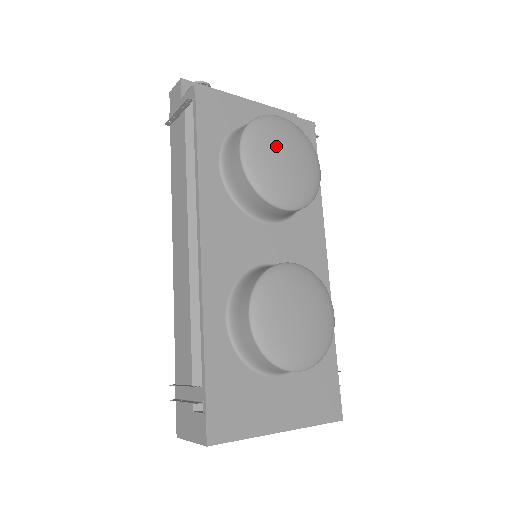
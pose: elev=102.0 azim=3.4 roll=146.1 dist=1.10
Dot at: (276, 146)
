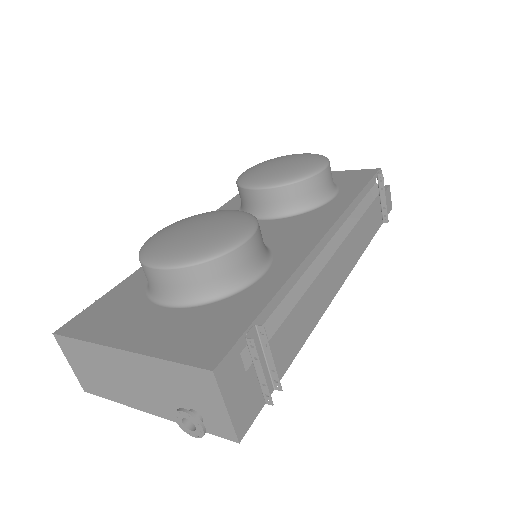
Dot at: (274, 161)
